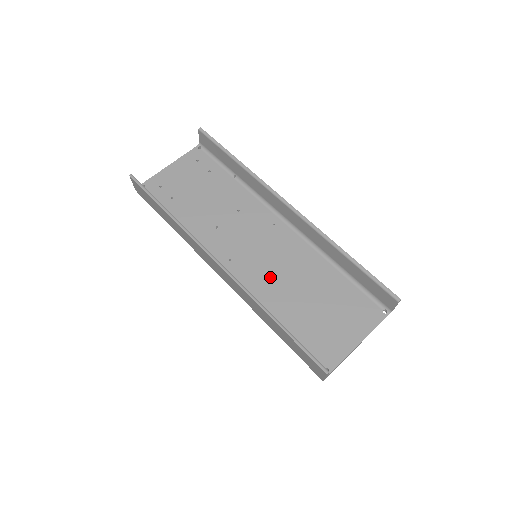
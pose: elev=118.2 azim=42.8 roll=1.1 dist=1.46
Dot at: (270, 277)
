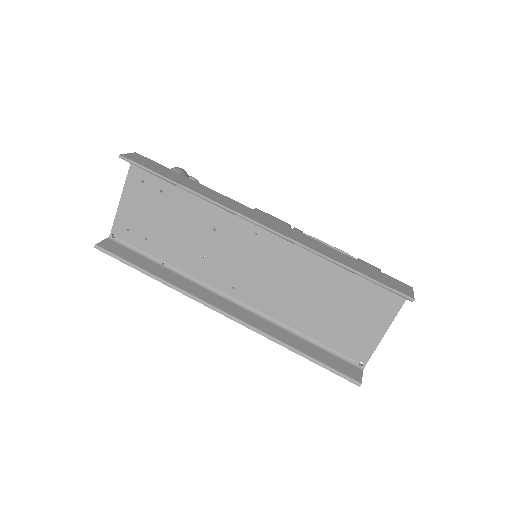
Dot at: (277, 293)
